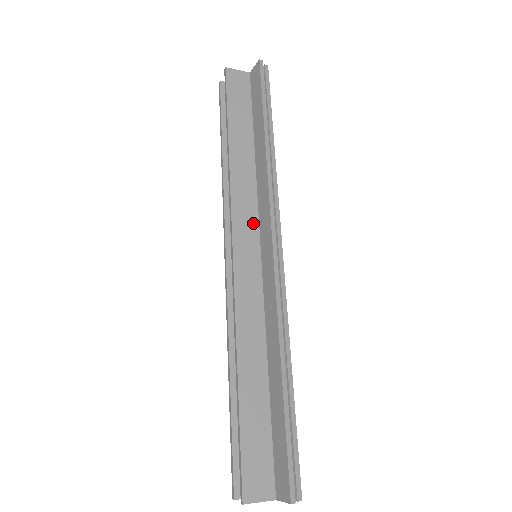
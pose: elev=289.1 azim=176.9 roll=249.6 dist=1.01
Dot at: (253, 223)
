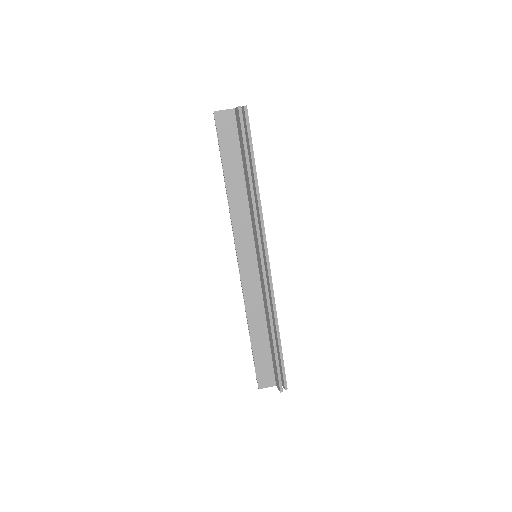
Dot at: (250, 240)
